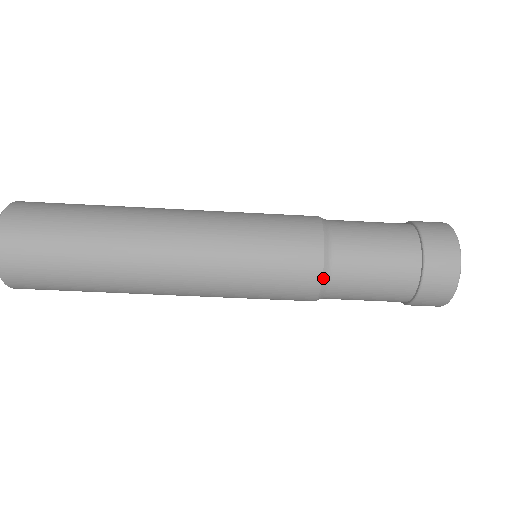
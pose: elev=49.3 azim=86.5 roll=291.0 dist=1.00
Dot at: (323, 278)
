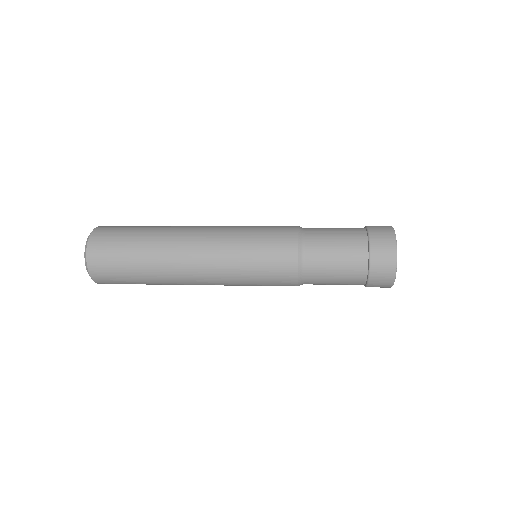
Dot at: (298, 269)
